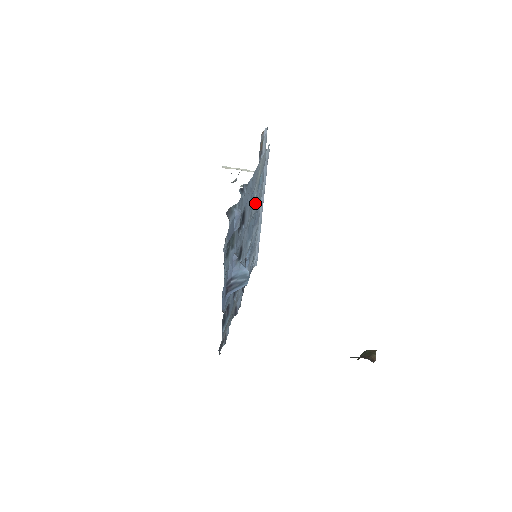
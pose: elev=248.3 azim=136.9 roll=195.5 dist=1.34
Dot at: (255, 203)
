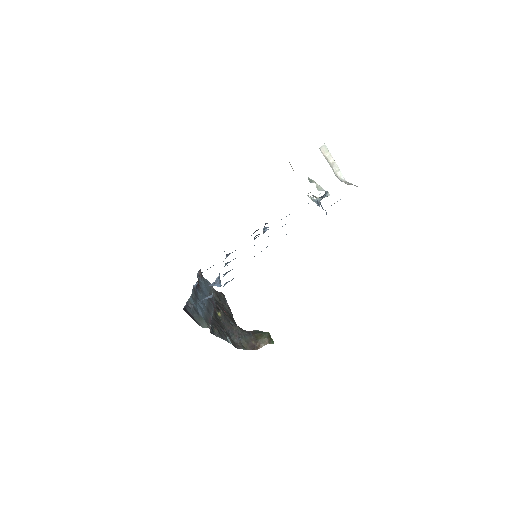
Dot at: occluded
